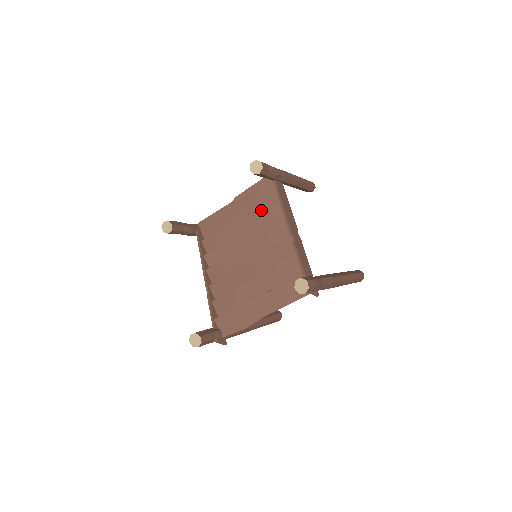
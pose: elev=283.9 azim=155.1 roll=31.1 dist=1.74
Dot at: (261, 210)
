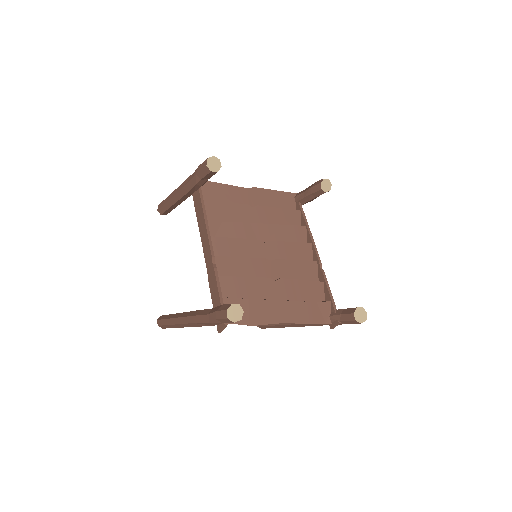
Dot at: (279, 218)
